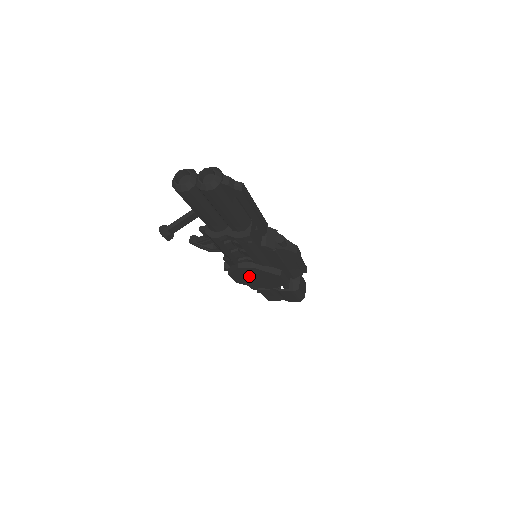
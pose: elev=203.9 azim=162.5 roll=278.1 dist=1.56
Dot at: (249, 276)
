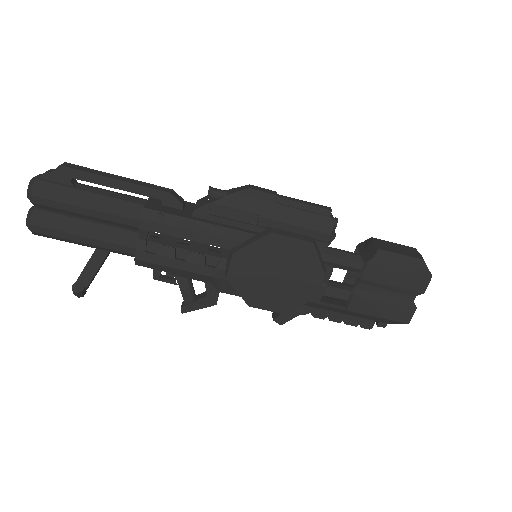
Dot at: (262, 280)
